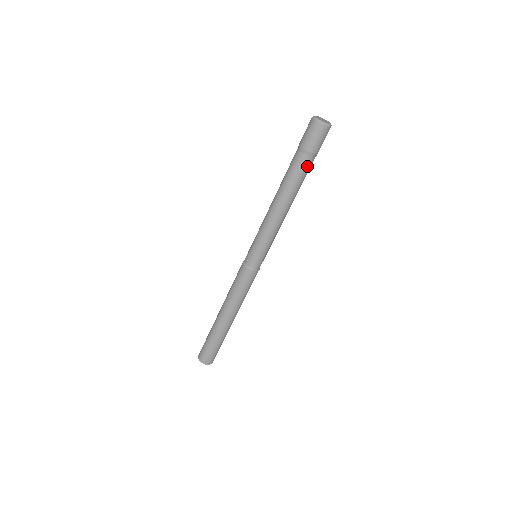
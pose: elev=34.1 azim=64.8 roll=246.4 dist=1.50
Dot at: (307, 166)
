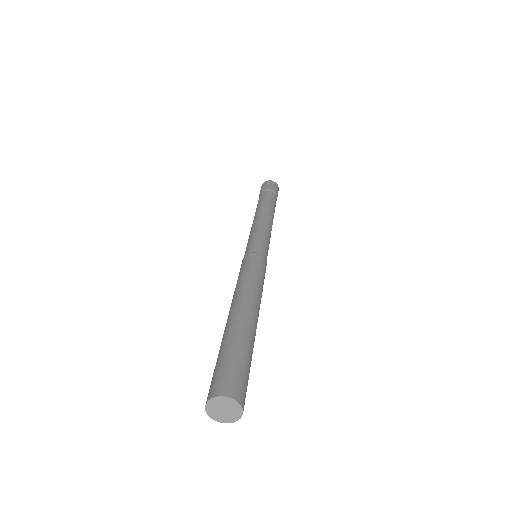
Dot at: (274, 199)
